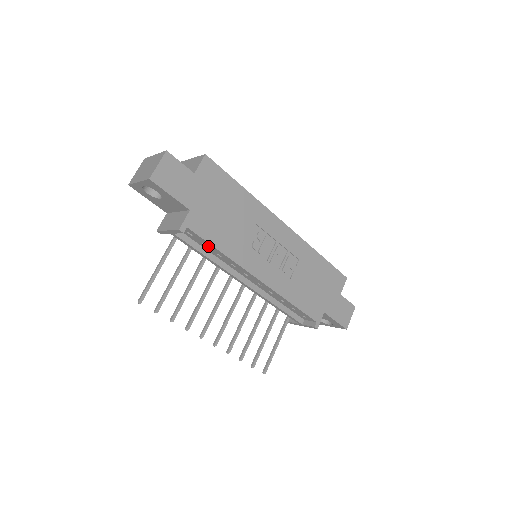
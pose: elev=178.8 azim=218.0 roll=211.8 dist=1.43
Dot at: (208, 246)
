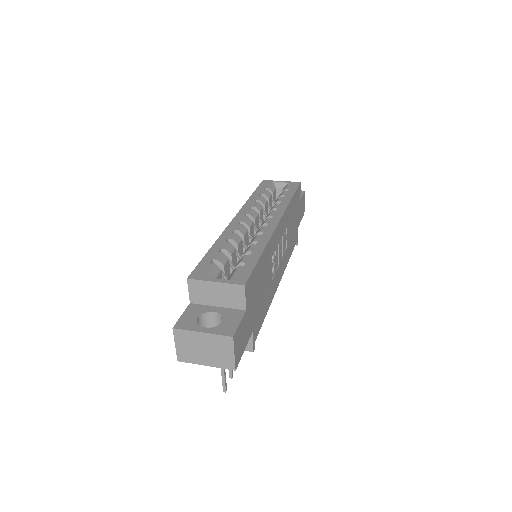
Dot at: occluded
